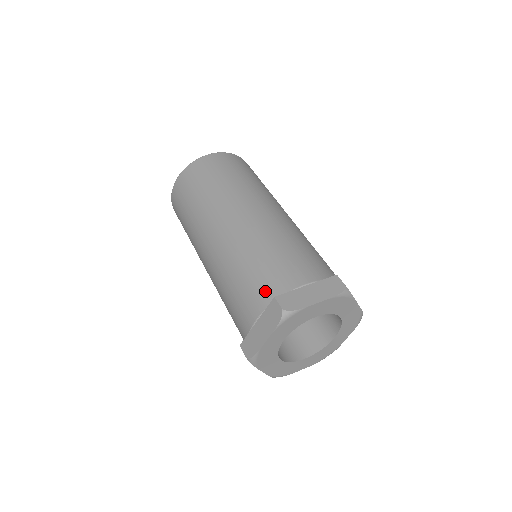
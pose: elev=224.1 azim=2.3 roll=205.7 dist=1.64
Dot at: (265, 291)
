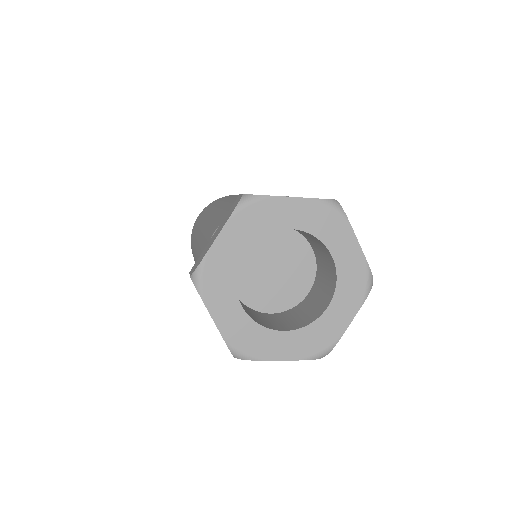
Dot at: occluded
